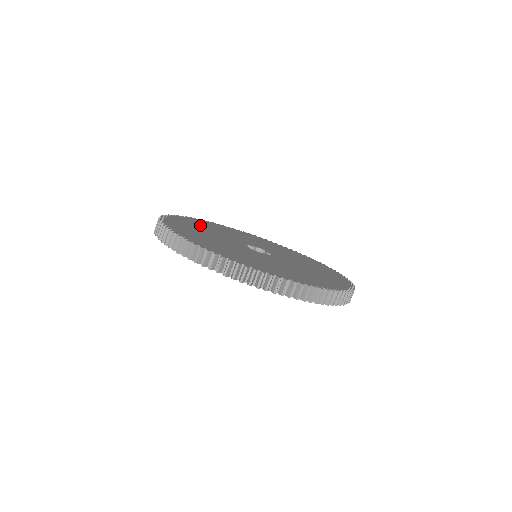
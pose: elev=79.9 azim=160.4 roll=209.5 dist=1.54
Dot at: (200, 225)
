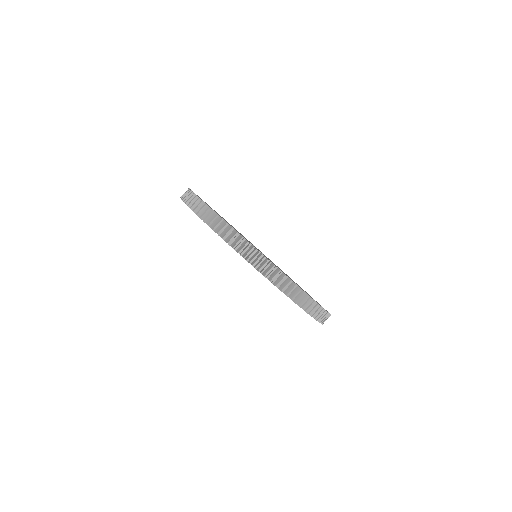
Dot at: occluded
